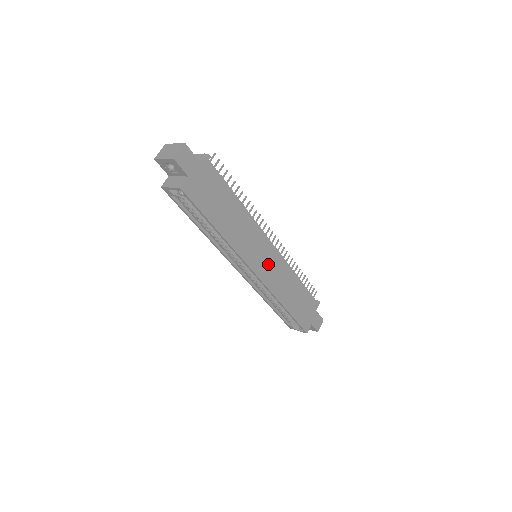
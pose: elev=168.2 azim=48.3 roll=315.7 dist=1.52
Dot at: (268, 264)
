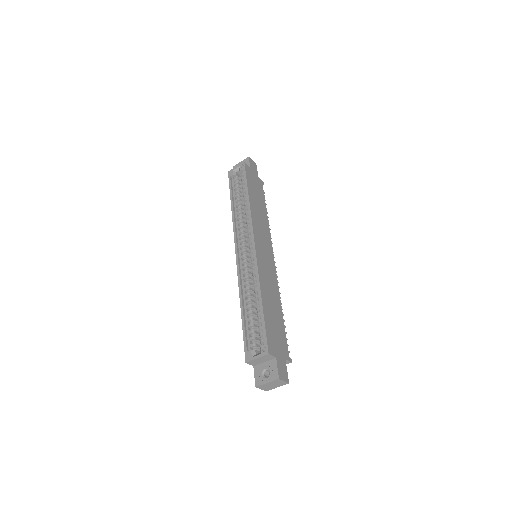
Dot at: (265, 257)
